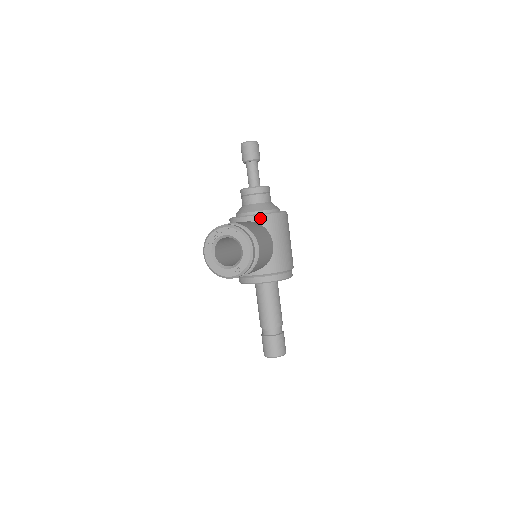
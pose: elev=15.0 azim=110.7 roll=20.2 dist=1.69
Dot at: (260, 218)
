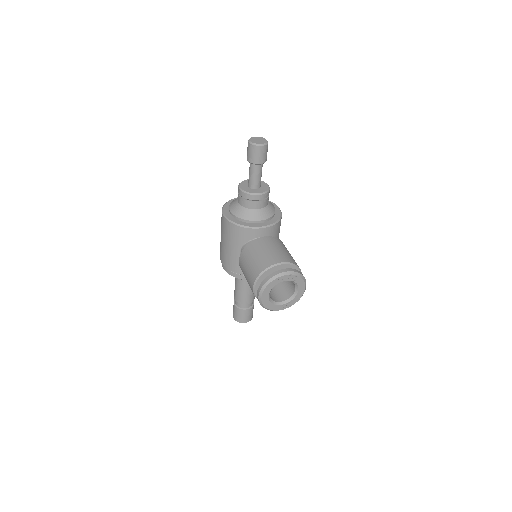
Dot at: (272, 228)
